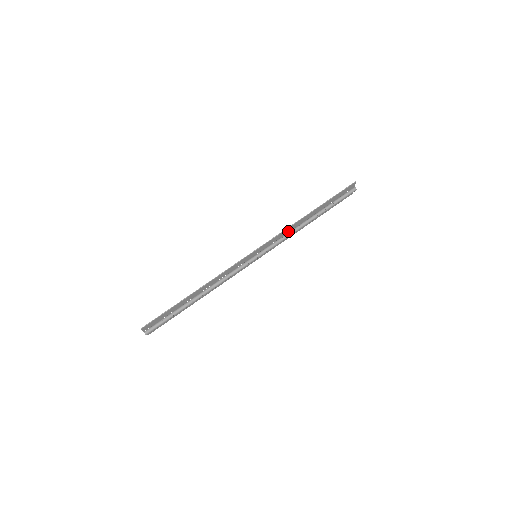
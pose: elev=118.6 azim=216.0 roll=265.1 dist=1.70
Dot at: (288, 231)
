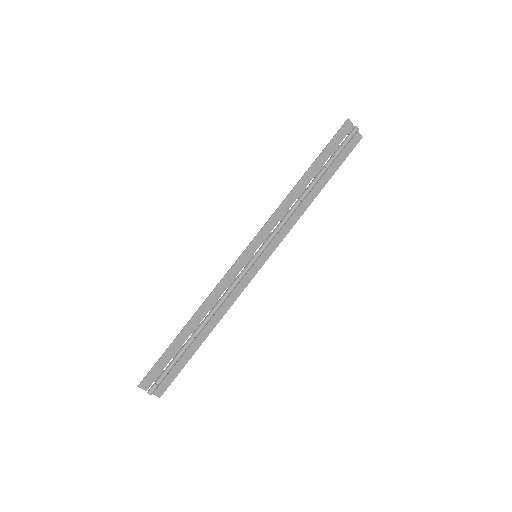
Dot at: (285, 211)
